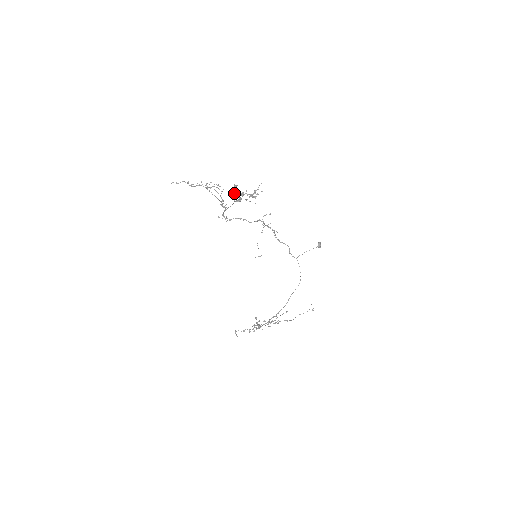
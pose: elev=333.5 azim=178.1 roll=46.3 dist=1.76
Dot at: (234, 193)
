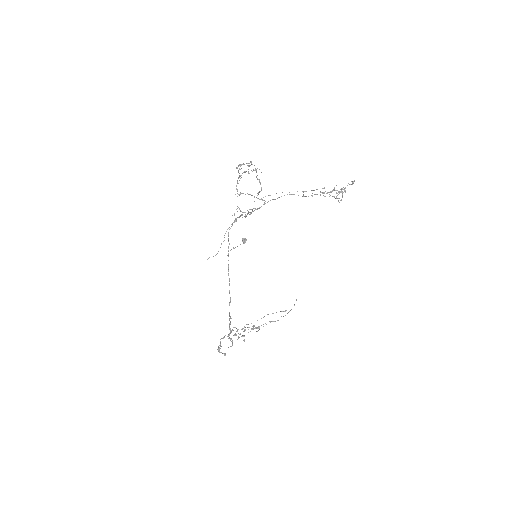
Dot at: (341, 189)
